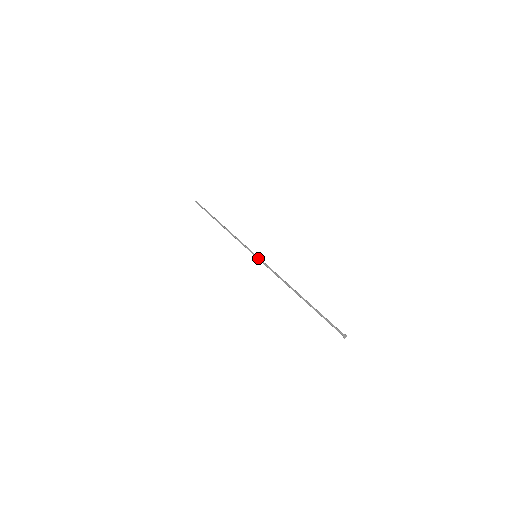
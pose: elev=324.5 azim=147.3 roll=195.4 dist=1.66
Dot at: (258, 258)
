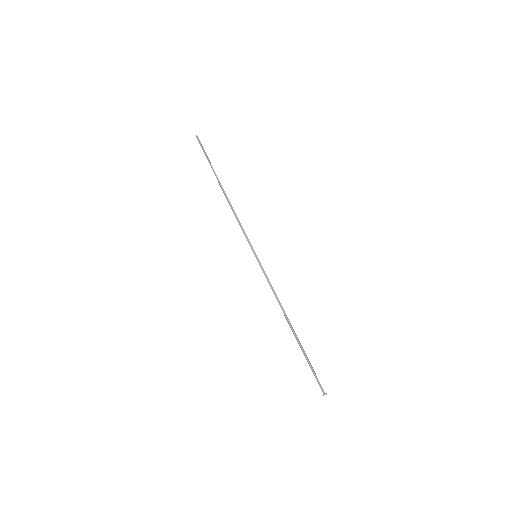
Dot at: occluded
